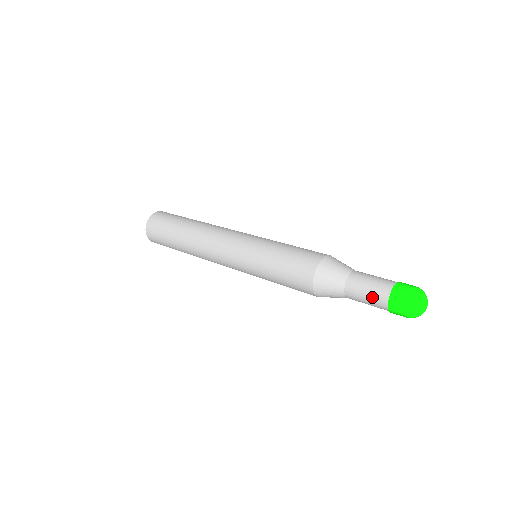
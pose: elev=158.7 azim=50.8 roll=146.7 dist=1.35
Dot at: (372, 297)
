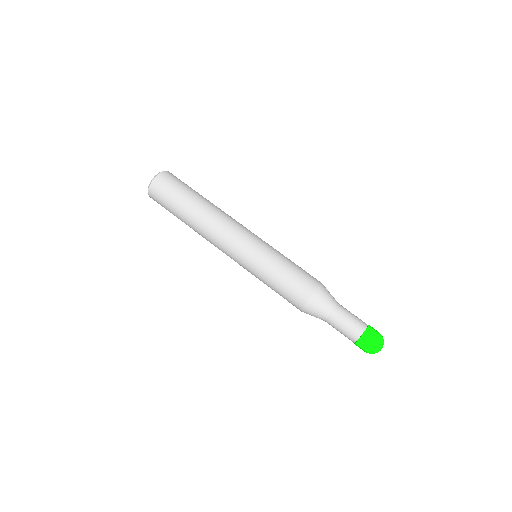
Dot at: (345, 335)
